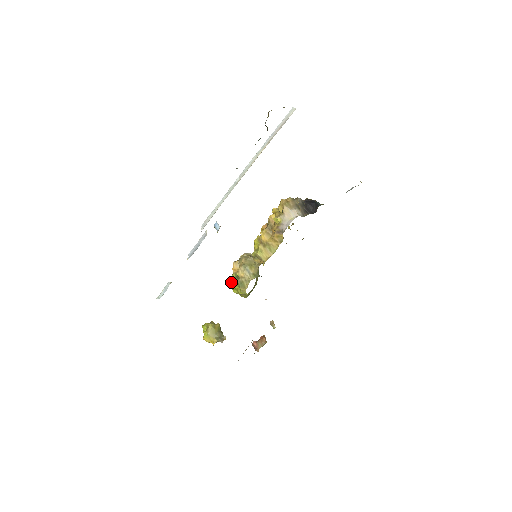
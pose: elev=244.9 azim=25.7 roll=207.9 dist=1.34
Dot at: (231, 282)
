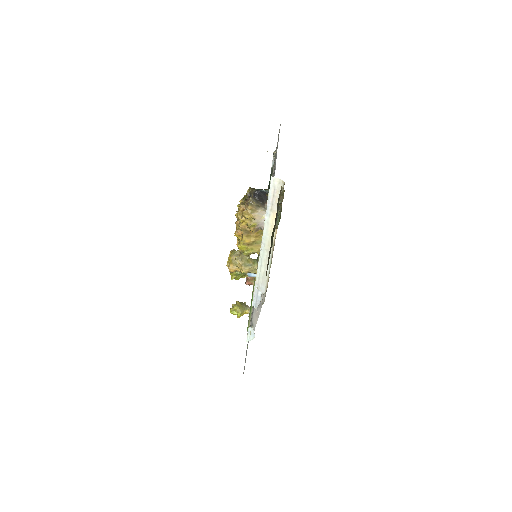
Dot at: (234, 278)
